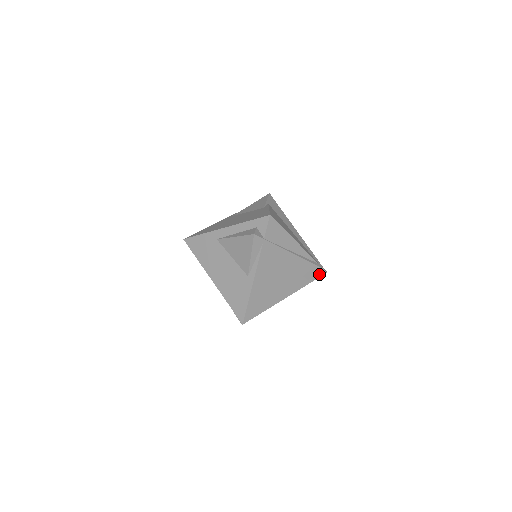
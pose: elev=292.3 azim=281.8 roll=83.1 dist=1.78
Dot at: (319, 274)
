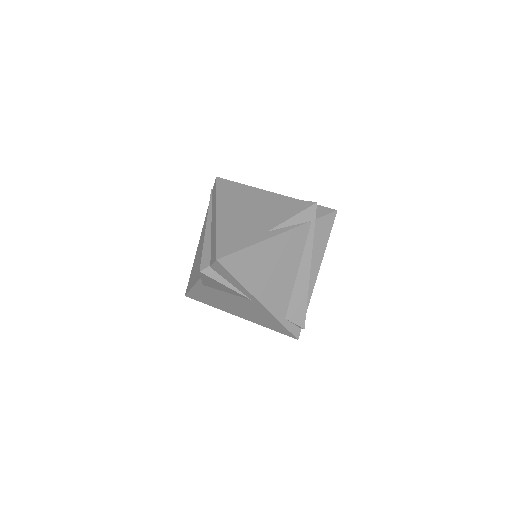
Dot at: (294, 329)
